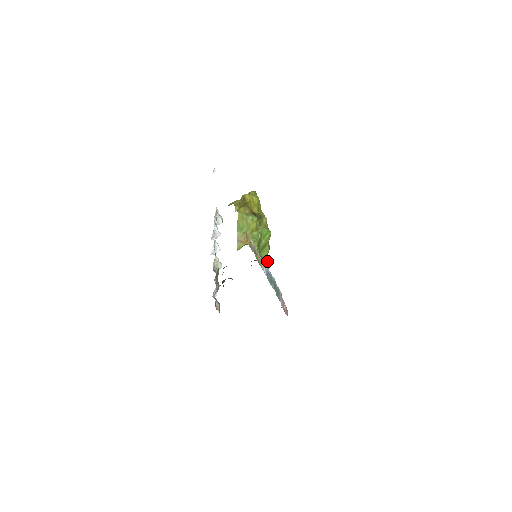
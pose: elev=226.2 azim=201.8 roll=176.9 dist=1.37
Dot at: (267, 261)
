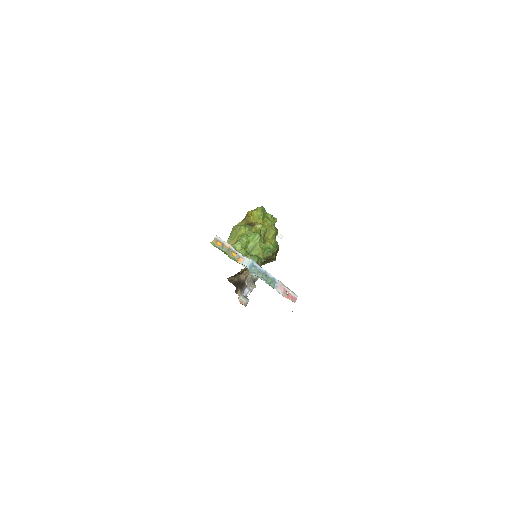
Dot at: (253, 257)
